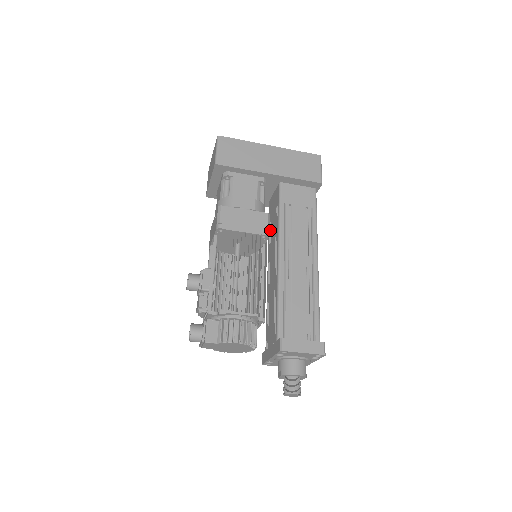
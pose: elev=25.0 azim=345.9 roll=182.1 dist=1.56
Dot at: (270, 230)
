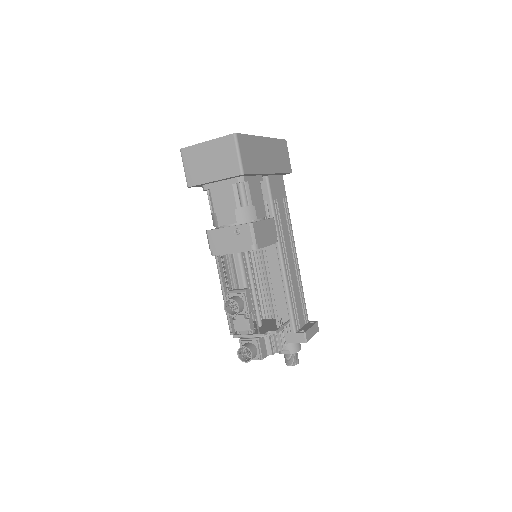
Dot at: occluded
